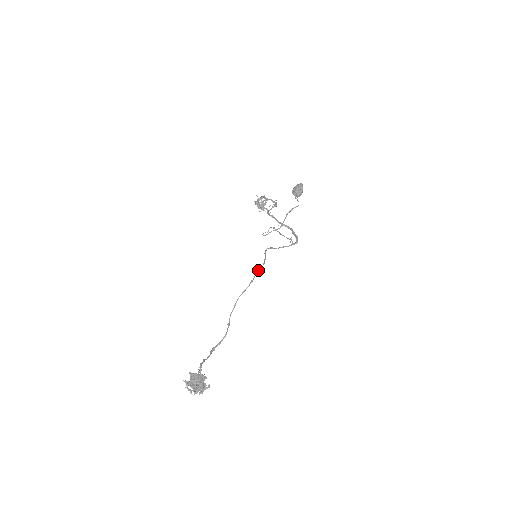
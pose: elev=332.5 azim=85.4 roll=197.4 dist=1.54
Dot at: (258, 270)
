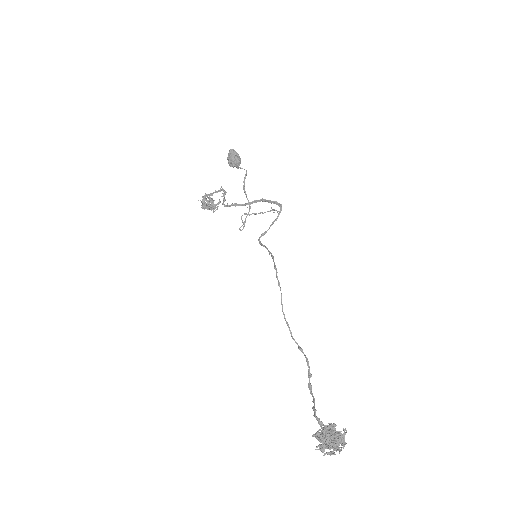
Dot at: (274, 268)
